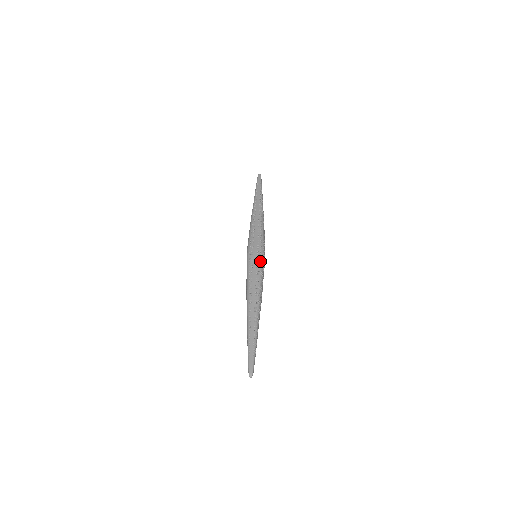
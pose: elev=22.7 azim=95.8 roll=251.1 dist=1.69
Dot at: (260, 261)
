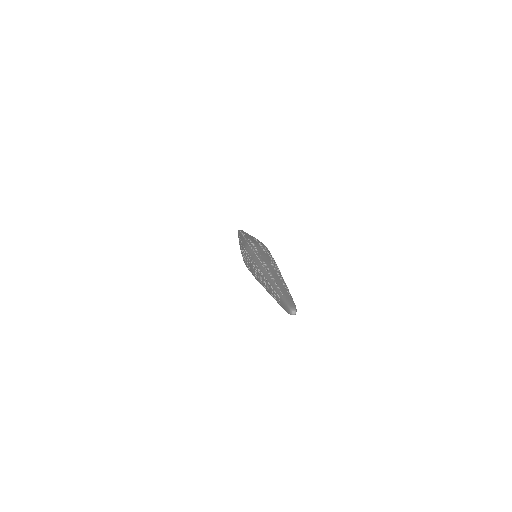
Dot at: (266, 248)
